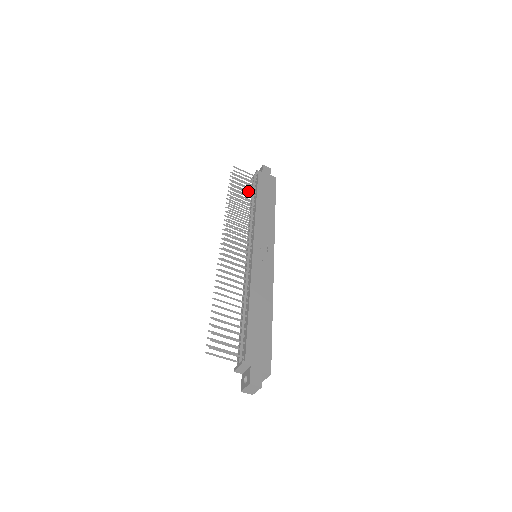
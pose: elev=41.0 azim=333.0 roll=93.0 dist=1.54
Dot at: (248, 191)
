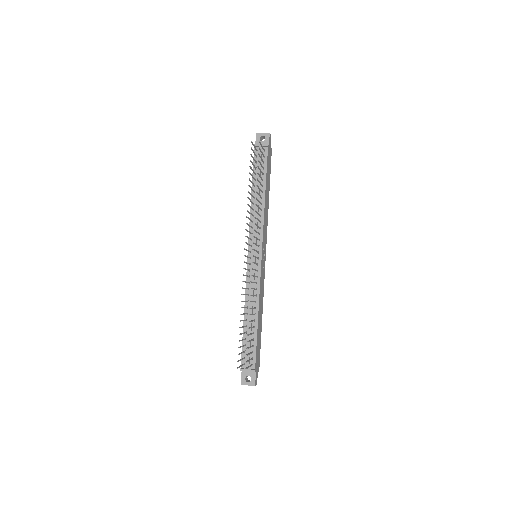
Dot at: (255, 167)
